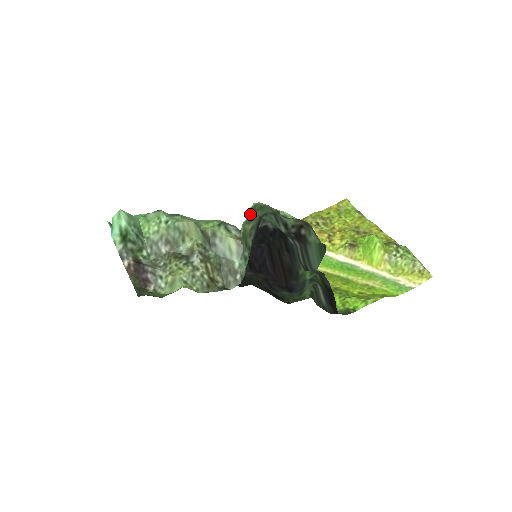
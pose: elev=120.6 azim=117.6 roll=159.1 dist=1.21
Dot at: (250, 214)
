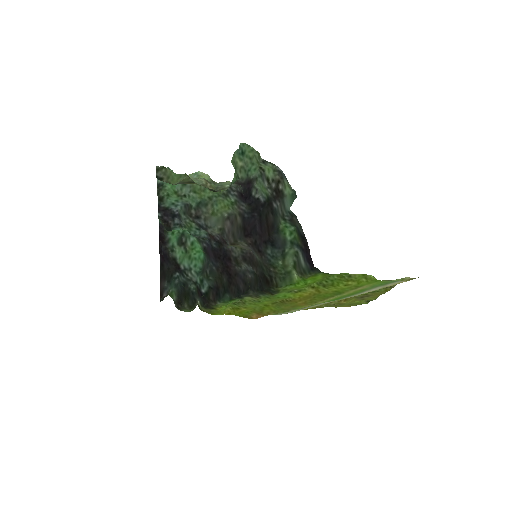
Dot at: (241, 153)
